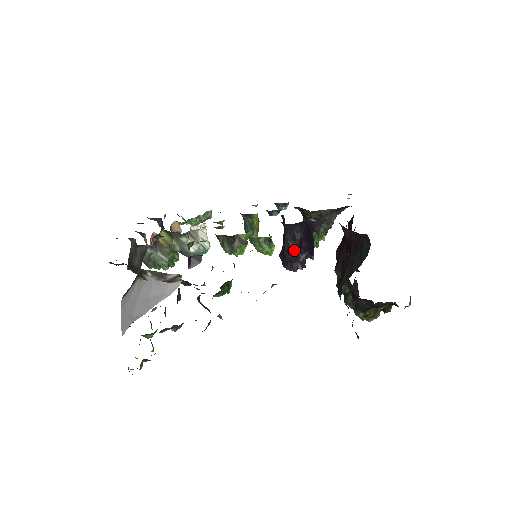
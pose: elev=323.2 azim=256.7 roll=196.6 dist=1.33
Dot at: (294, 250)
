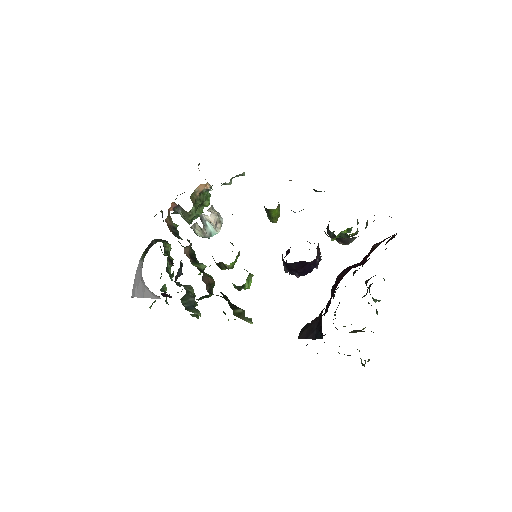
Dot at: (286, 272)
